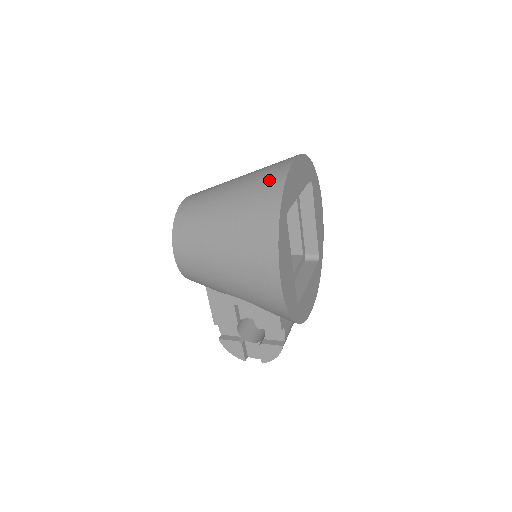
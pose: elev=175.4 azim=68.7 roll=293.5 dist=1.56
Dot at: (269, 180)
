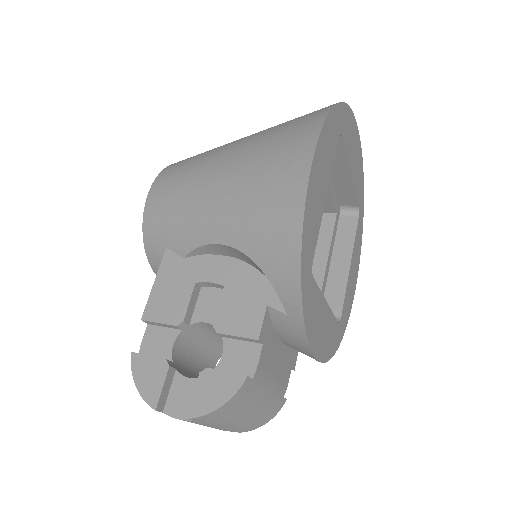
Dot at: occluded
